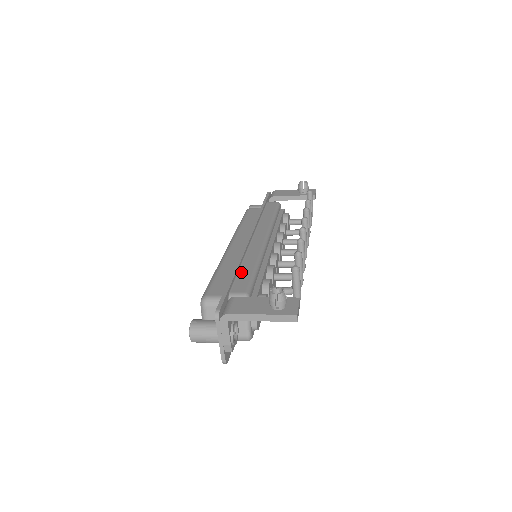
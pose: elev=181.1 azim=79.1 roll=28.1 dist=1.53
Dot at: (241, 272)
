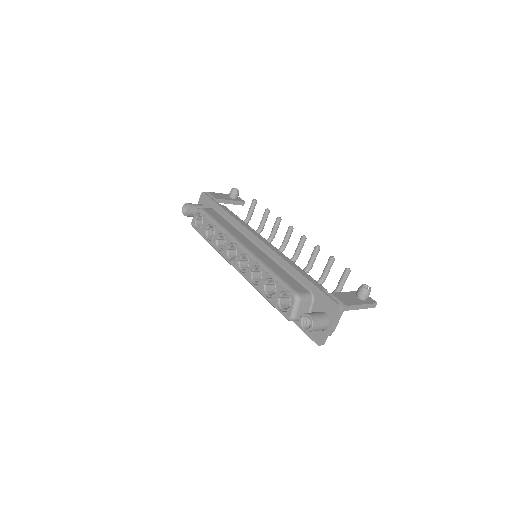
Dot at: occluded
